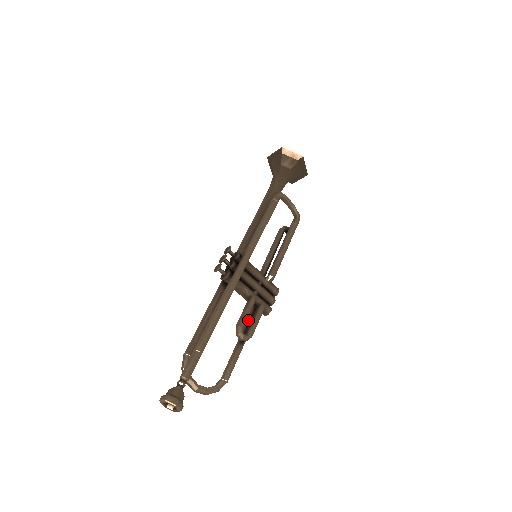
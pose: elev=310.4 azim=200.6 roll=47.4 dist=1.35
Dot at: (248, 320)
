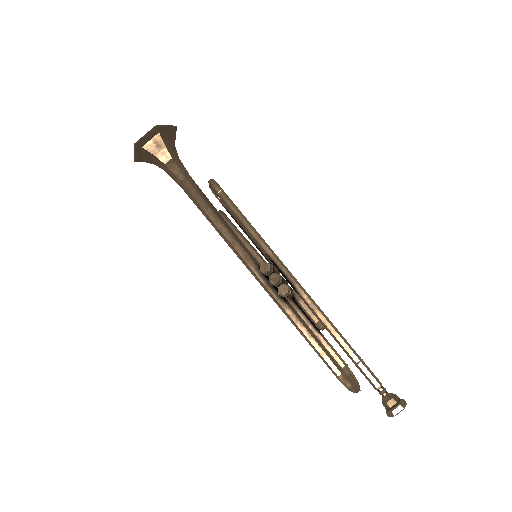
Dot at: (300, 312)
